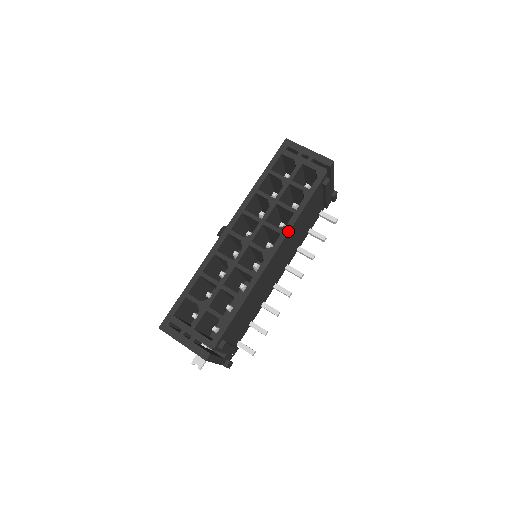
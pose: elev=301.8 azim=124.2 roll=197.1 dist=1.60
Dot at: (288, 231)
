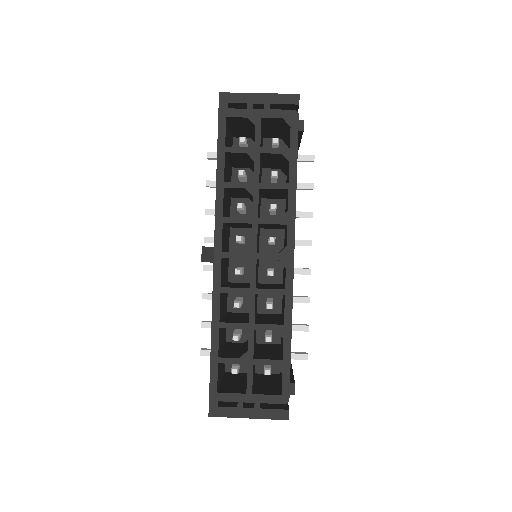
Dot at: (294, 216)
